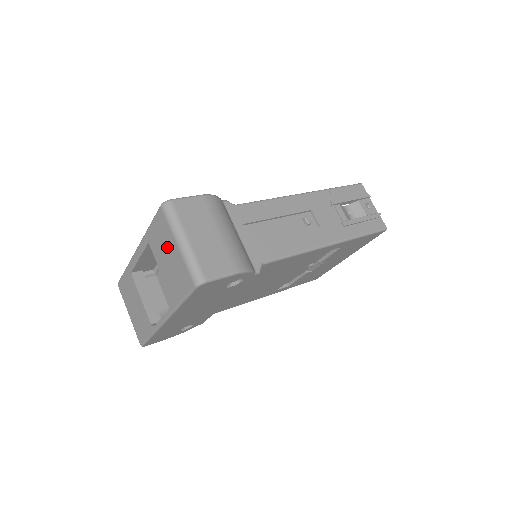
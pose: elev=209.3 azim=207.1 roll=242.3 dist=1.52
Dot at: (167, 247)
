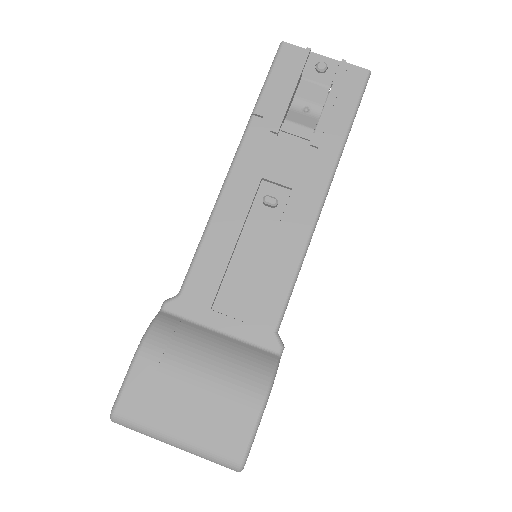
Dot at: occluded
